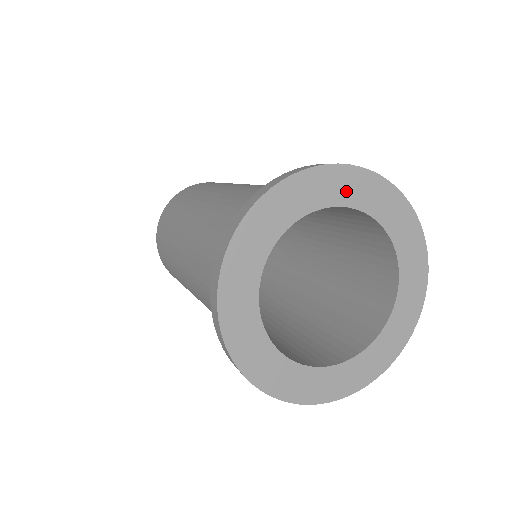
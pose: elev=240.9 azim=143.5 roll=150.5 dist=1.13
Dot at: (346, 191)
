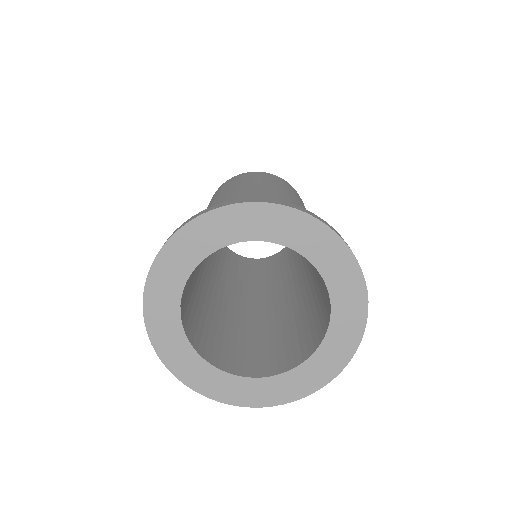
Dot at: (190, 252)
